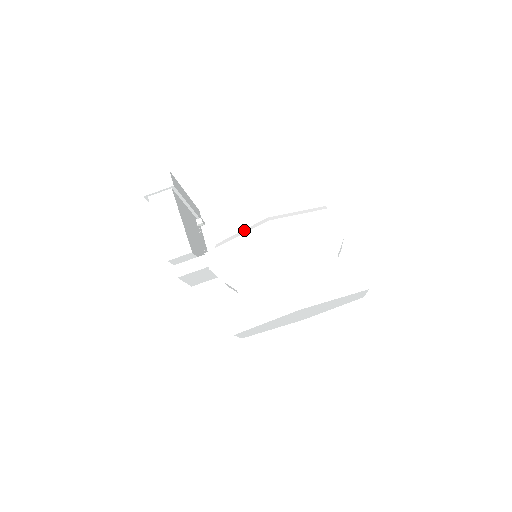
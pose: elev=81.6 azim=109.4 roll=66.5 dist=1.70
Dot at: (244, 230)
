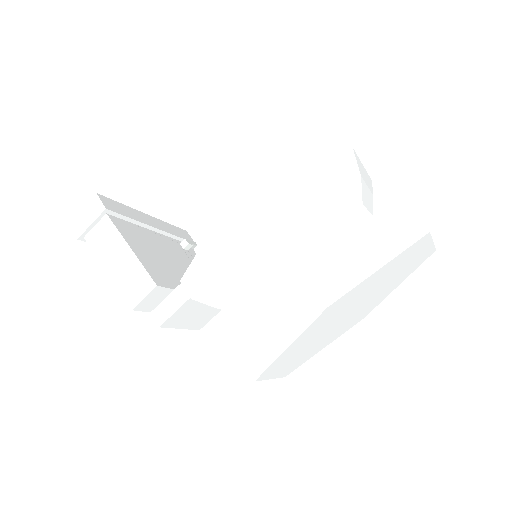
Dot at: occluded
